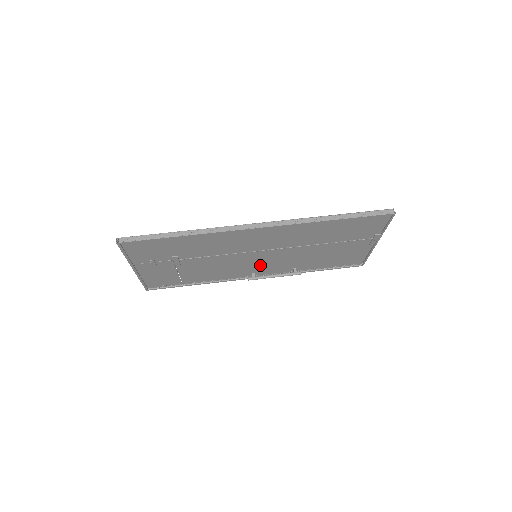
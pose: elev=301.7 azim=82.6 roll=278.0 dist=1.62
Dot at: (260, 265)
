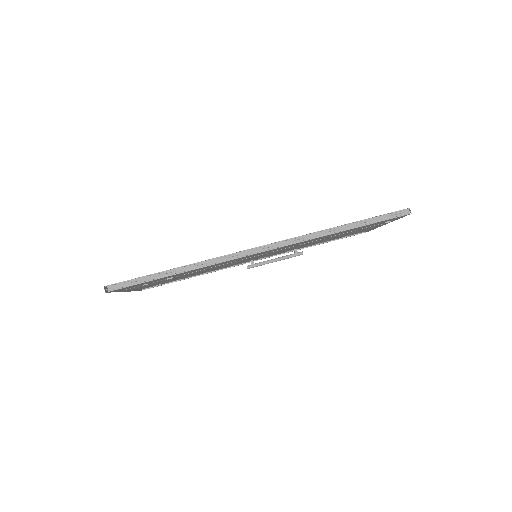
Dot at: occluded
